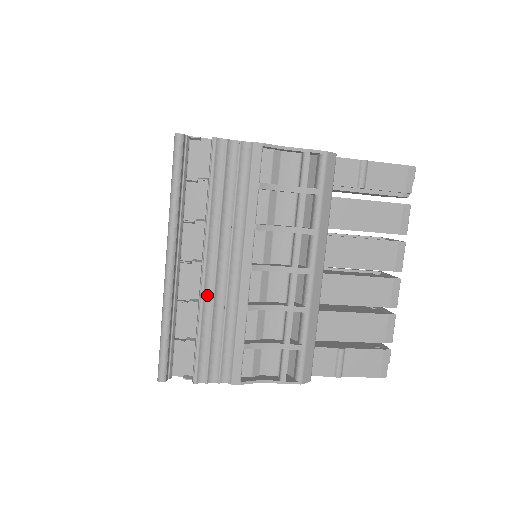
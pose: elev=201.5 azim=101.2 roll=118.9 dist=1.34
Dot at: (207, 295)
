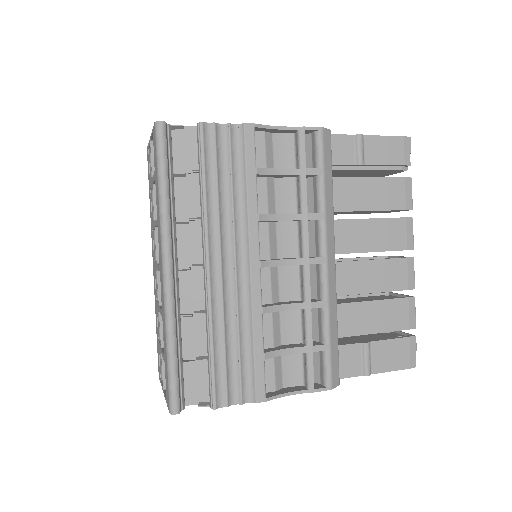
Dot at: (215, 303)
